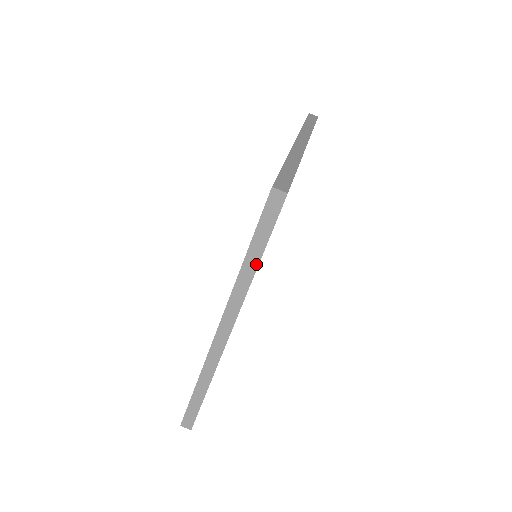
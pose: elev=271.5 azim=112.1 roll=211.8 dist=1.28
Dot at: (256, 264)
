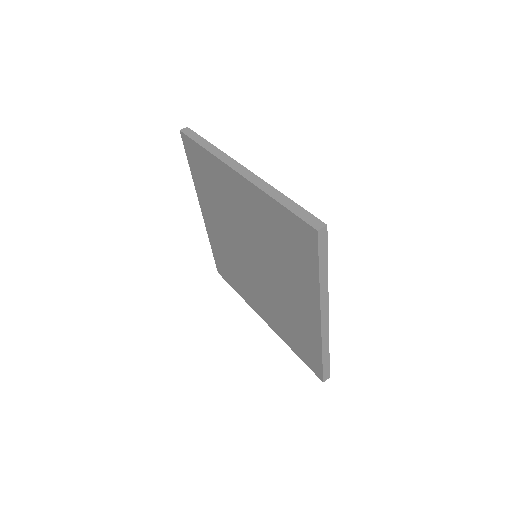
Dot at: (210, 145)
